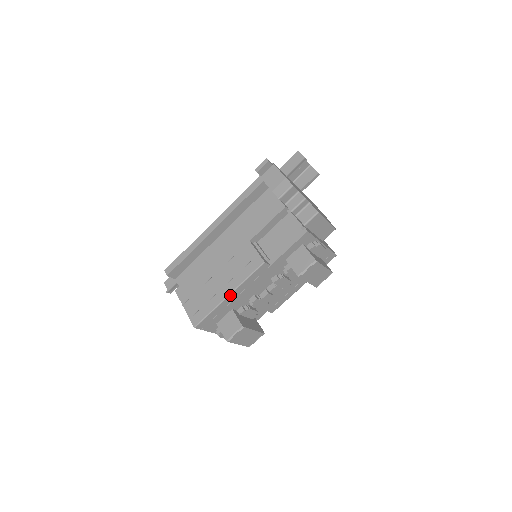
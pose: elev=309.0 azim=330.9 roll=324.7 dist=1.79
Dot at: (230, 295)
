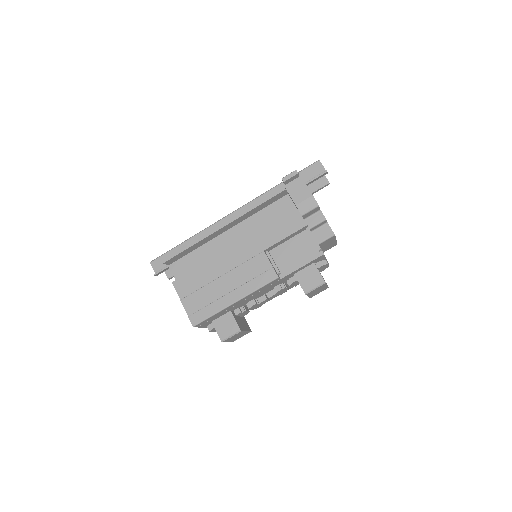
Dot at: (236, 302)
